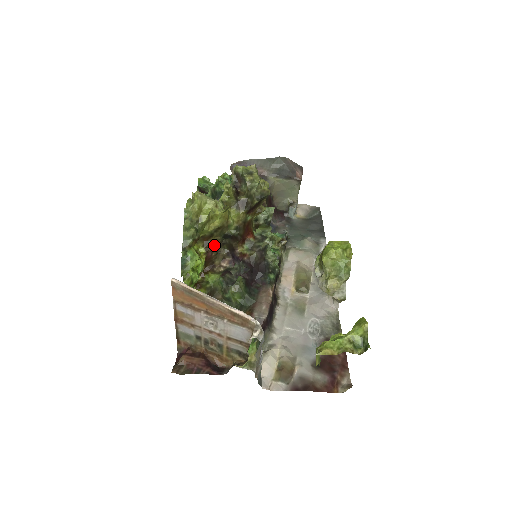
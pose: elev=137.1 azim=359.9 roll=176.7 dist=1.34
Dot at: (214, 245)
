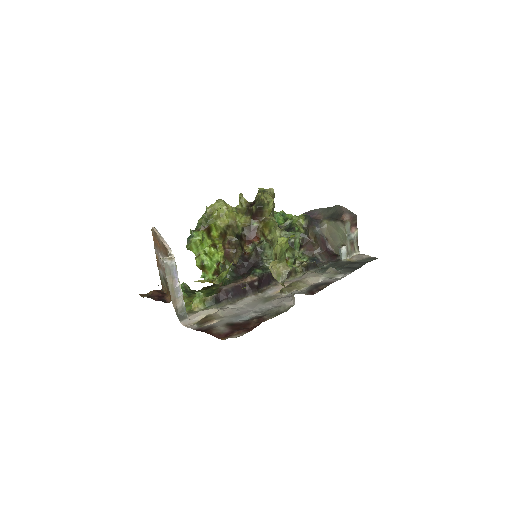
Dot at: (229, 243)
